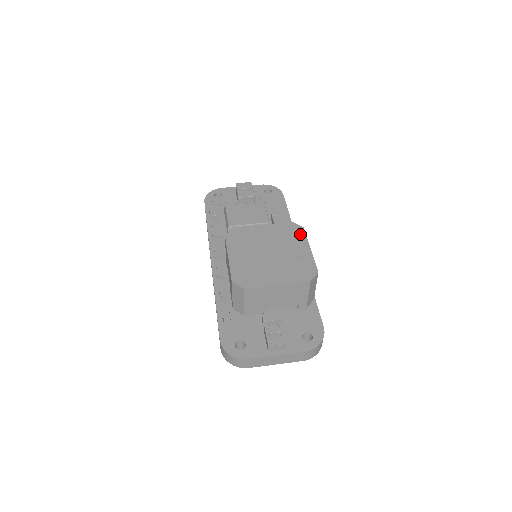
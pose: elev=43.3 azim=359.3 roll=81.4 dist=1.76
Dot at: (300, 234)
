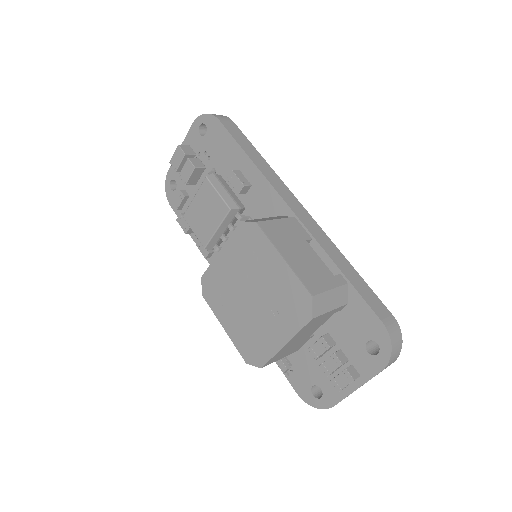
Dot at: (259, 239)
